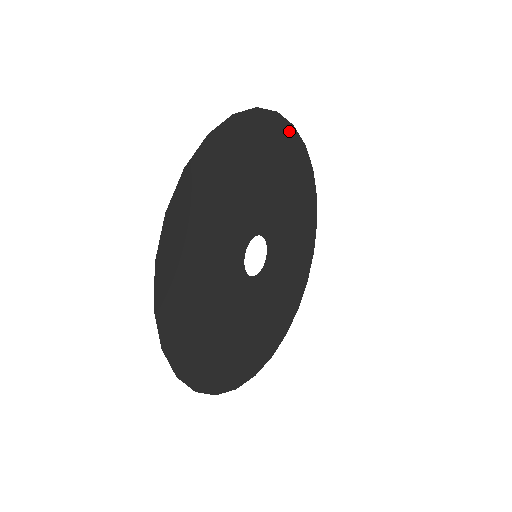
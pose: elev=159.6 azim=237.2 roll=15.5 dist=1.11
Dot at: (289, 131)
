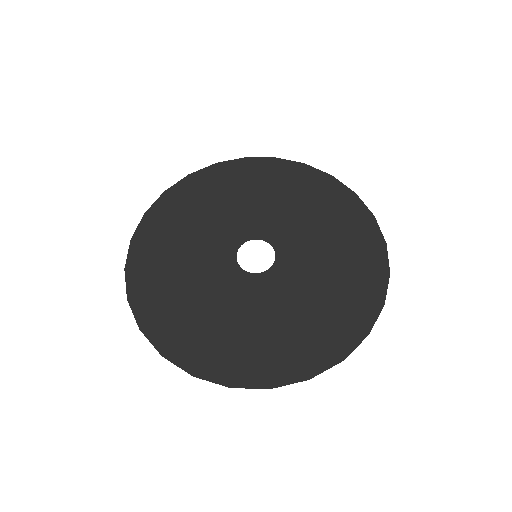
Dot at: (347, 194)
